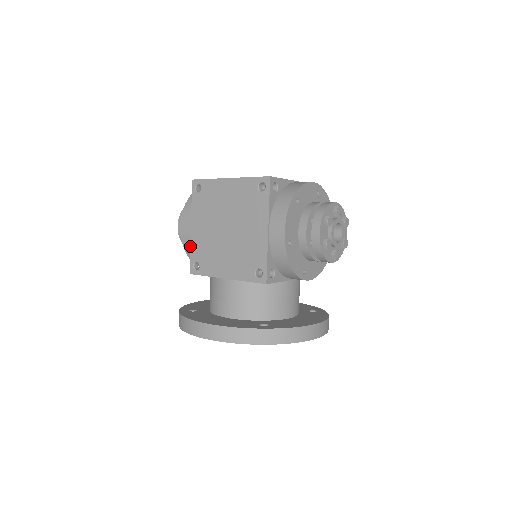
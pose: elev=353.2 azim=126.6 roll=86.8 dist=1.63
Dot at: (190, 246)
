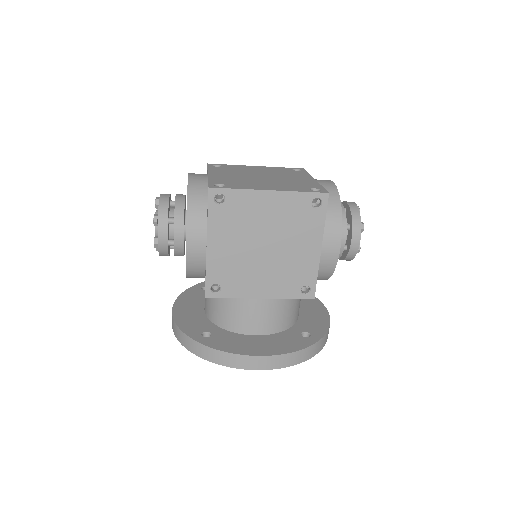
Dot at: (198, 265)
